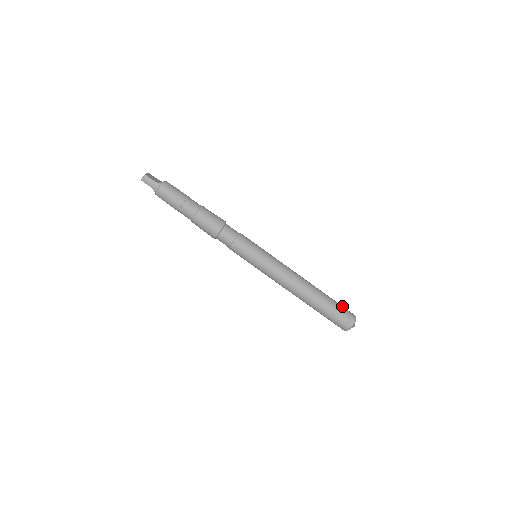
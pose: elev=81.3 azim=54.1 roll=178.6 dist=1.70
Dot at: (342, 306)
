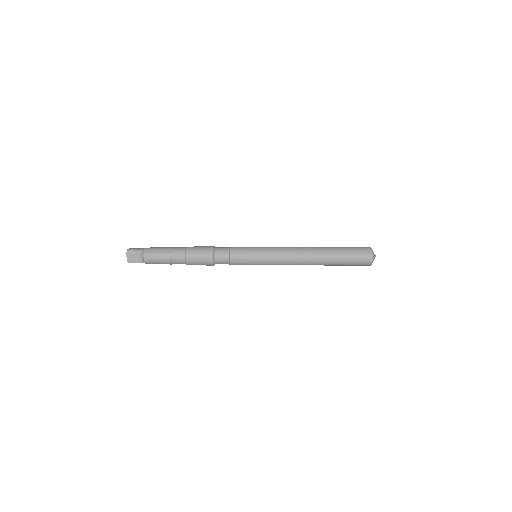
Dot at: occluded
